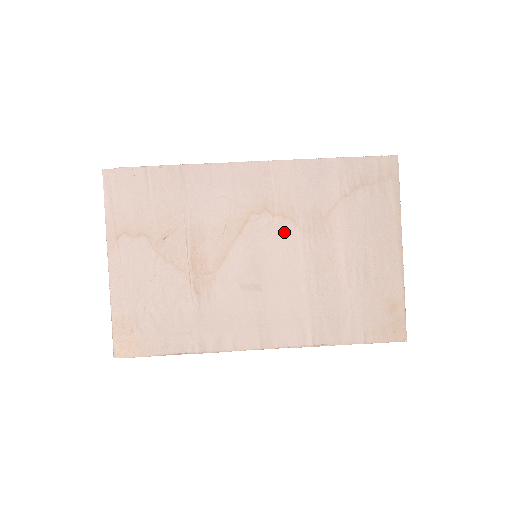
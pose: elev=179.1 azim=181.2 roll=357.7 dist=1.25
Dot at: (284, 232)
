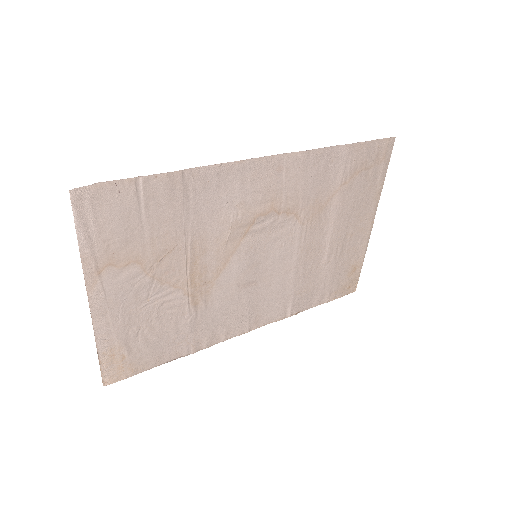
Dot at: (285, 228)
